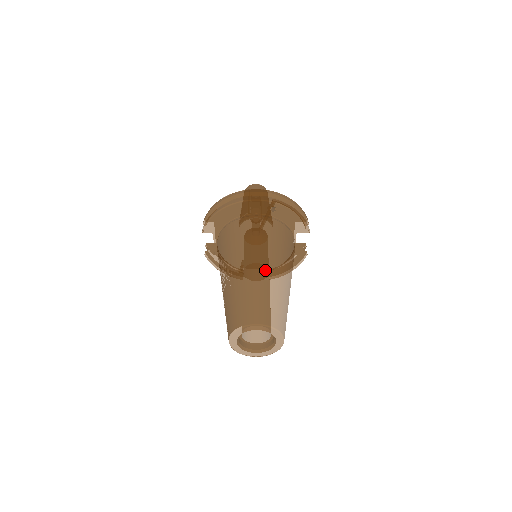
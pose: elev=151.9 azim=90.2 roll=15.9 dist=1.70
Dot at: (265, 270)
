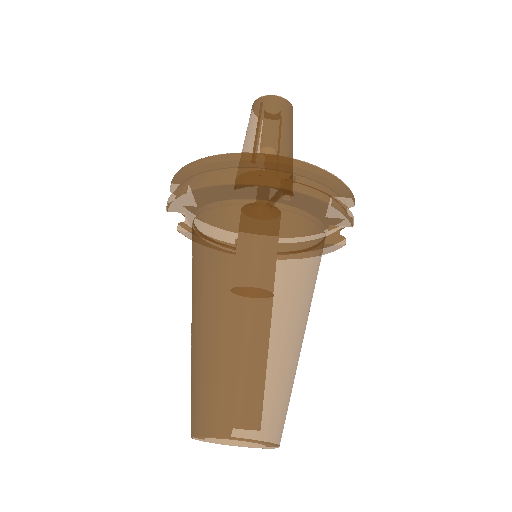
Dot at: (259, 331)
